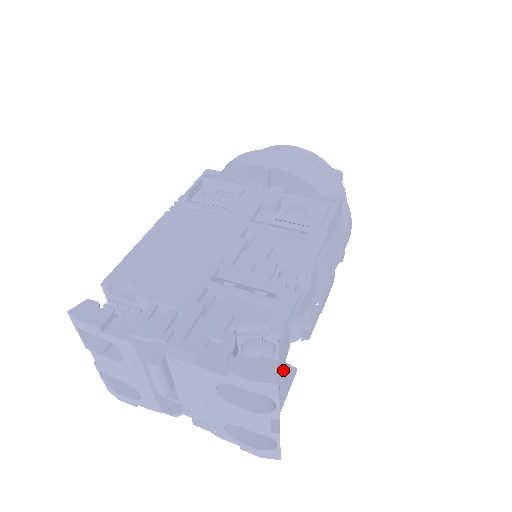
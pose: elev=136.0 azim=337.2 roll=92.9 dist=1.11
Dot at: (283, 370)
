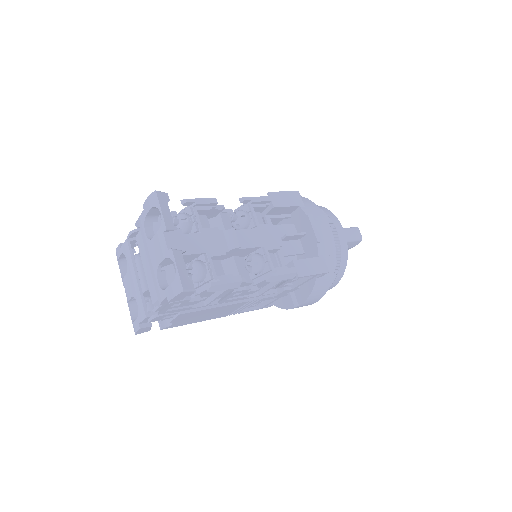
Dot at: (228, 275)
